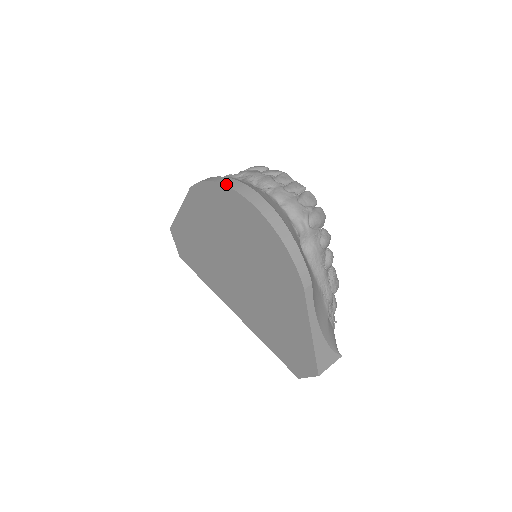
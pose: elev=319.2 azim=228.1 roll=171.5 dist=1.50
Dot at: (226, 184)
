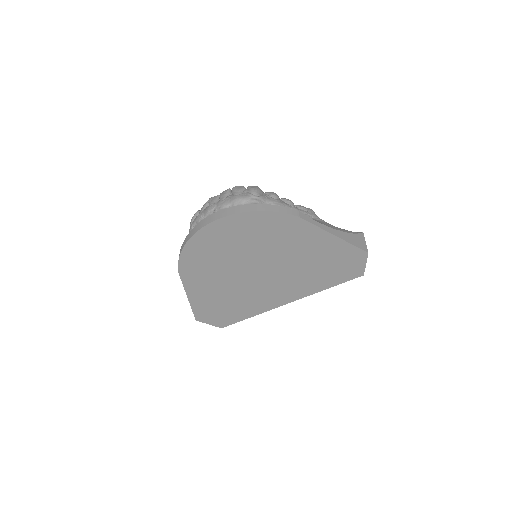
Dot at: (194, 233)
